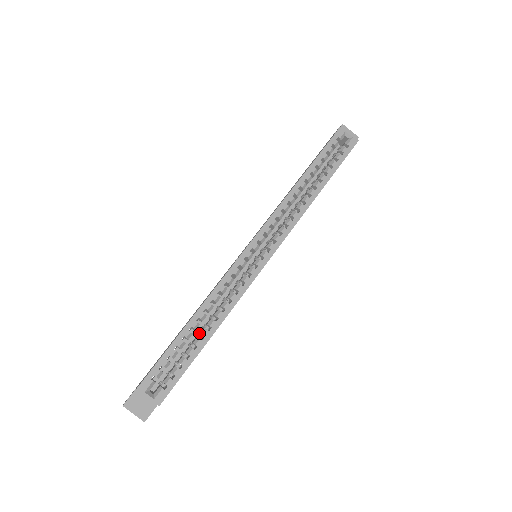
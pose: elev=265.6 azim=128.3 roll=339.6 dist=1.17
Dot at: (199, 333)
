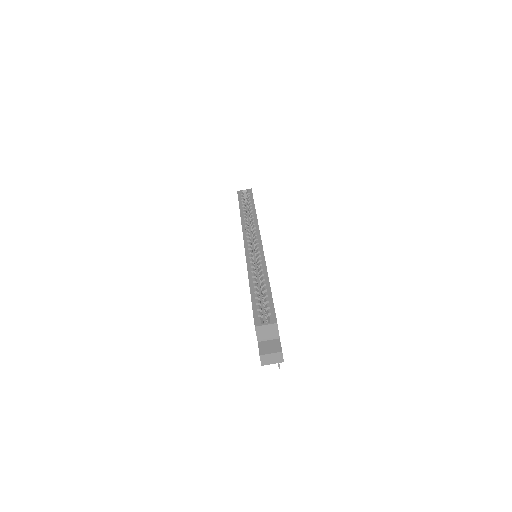
Dot at: (262, 291)
